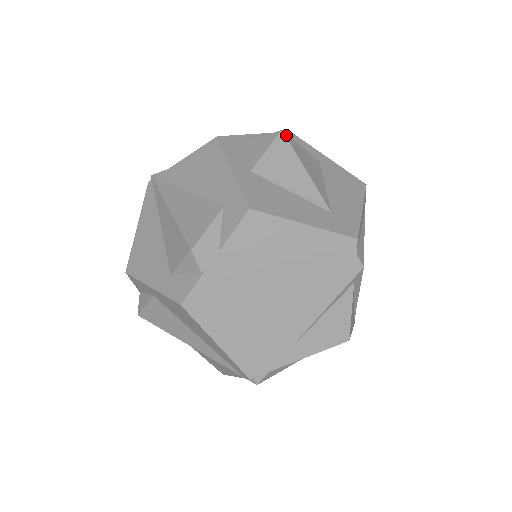
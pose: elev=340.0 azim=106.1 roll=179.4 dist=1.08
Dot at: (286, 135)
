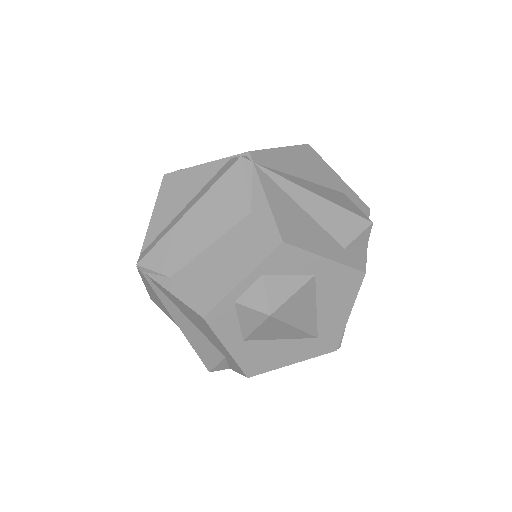
Dot at: (275, 315)
